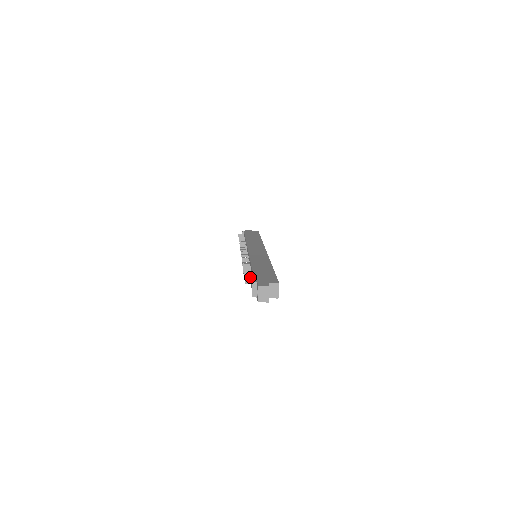
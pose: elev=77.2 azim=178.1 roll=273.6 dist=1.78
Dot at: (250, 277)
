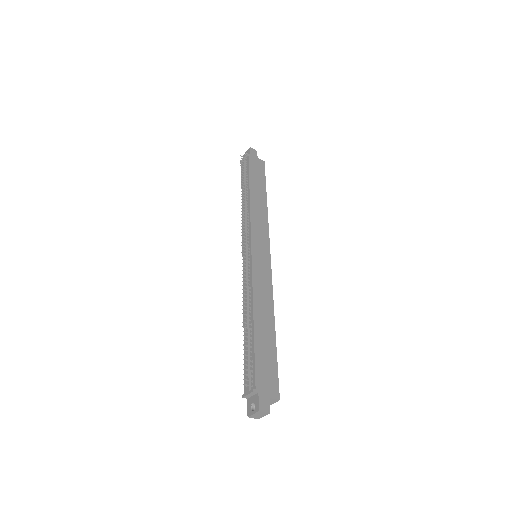
Dot at: (250, 360)
